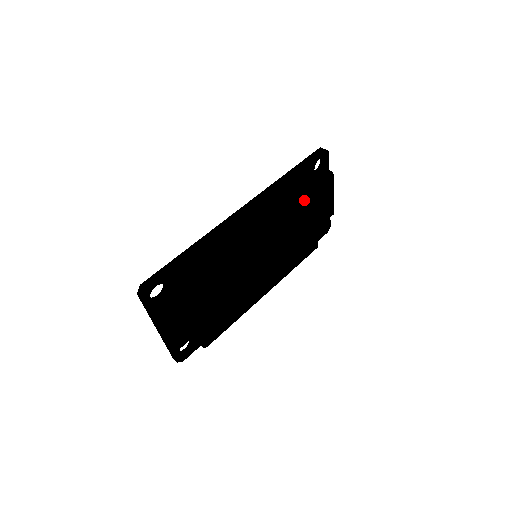
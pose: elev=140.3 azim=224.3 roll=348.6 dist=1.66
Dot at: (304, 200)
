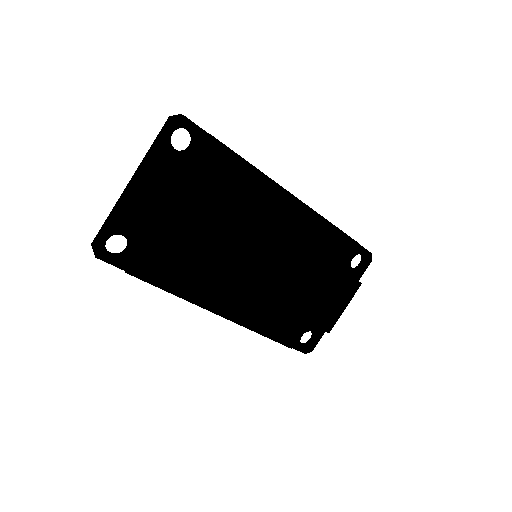
Dot at: (330, 264)
